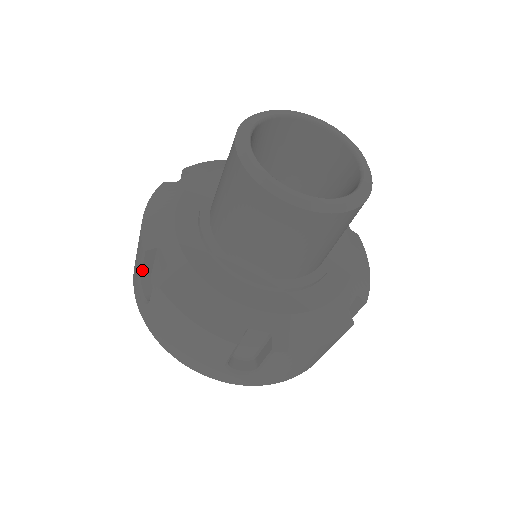
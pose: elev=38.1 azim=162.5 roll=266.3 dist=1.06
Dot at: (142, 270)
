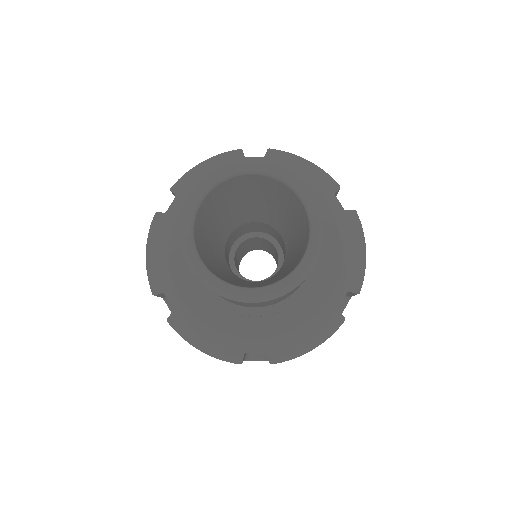
Dot at: (161, 297)
